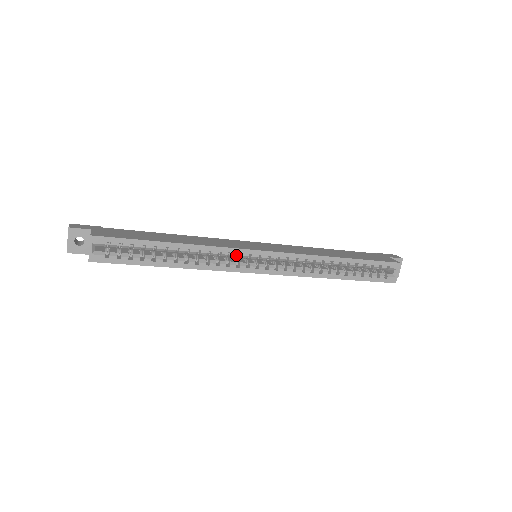
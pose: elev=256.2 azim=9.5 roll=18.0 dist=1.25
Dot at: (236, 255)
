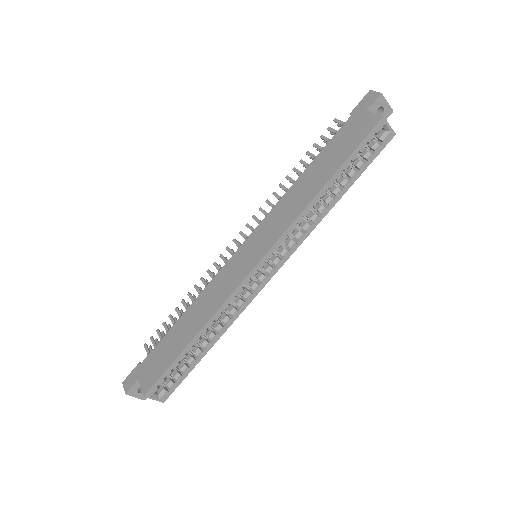
Dot at: (242, 290)
